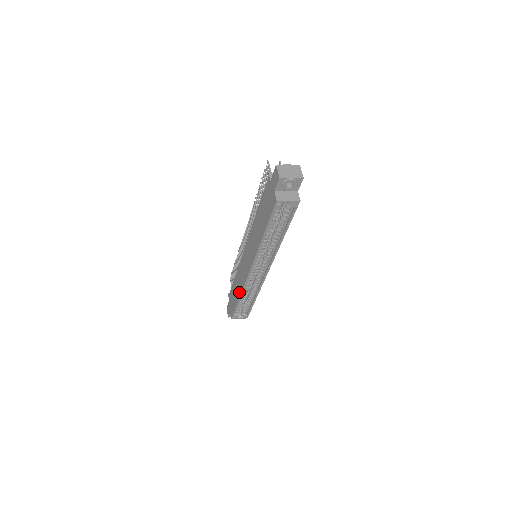
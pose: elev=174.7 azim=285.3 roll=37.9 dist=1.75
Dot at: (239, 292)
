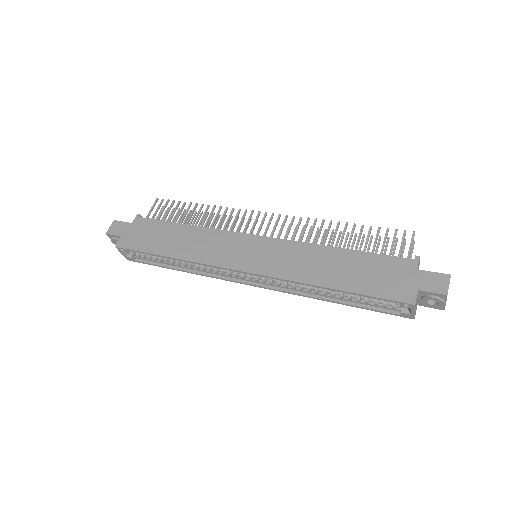
Dot at: (182, 253)
